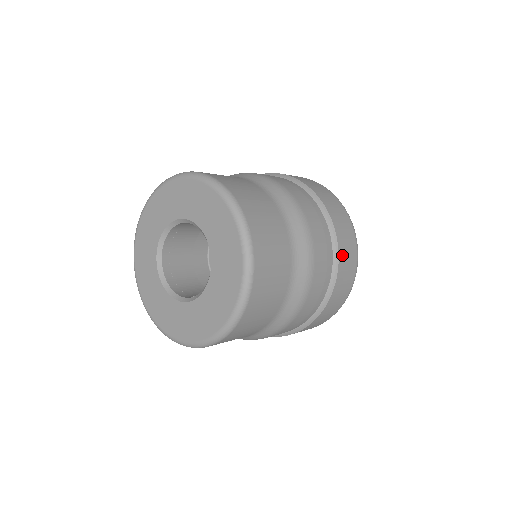
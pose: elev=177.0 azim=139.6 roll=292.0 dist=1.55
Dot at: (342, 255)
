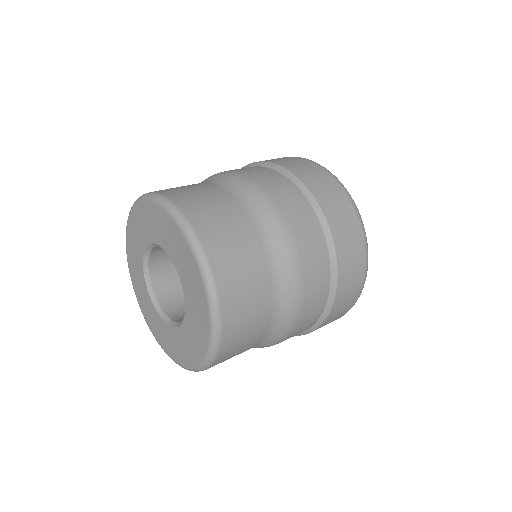
Dot at: (312, 185)
